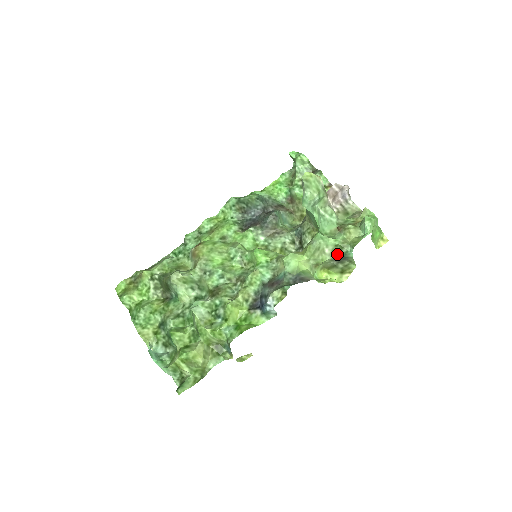
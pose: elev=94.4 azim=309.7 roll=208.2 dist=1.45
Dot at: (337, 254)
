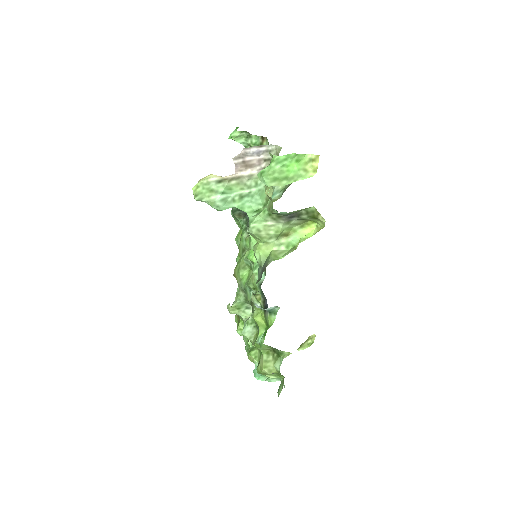
Dot at: (281, 218)
